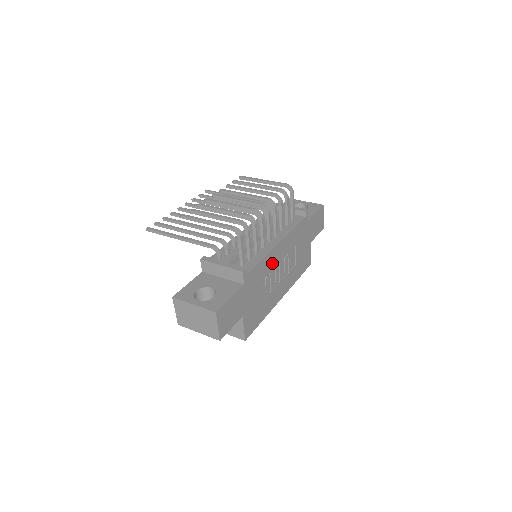
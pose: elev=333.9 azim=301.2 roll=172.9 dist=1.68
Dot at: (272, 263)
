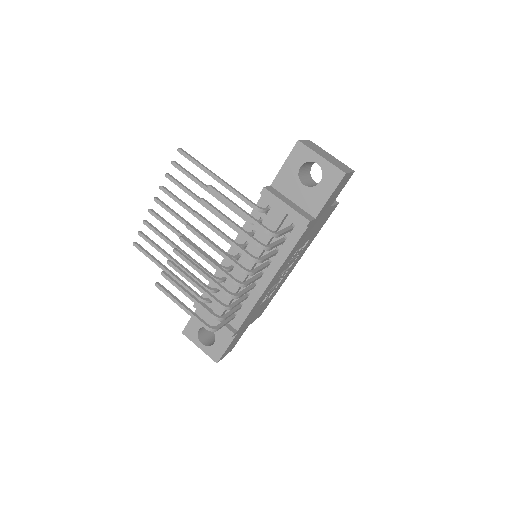
Dot at: (268, 290)
